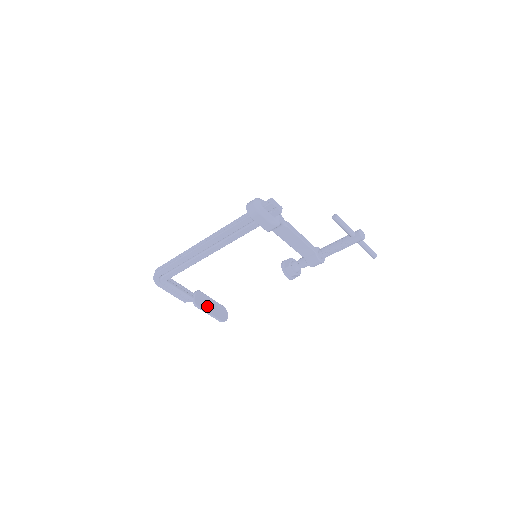
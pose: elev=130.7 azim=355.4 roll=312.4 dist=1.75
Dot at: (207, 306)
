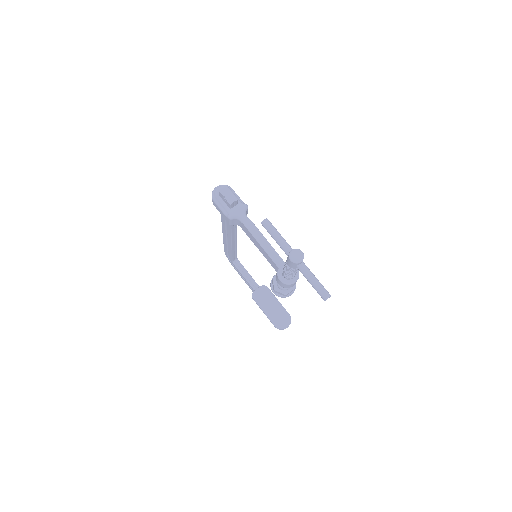
Dot at: (266, 304)
